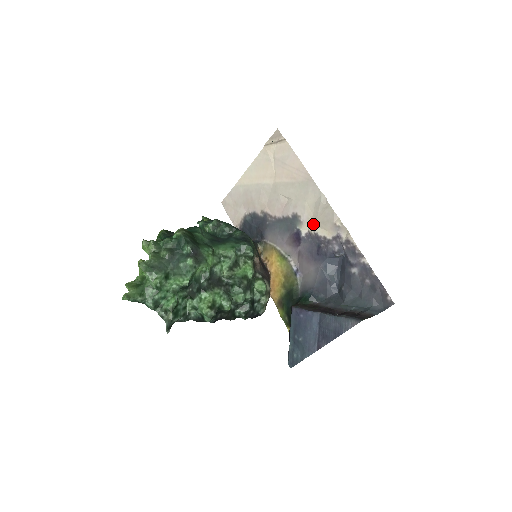
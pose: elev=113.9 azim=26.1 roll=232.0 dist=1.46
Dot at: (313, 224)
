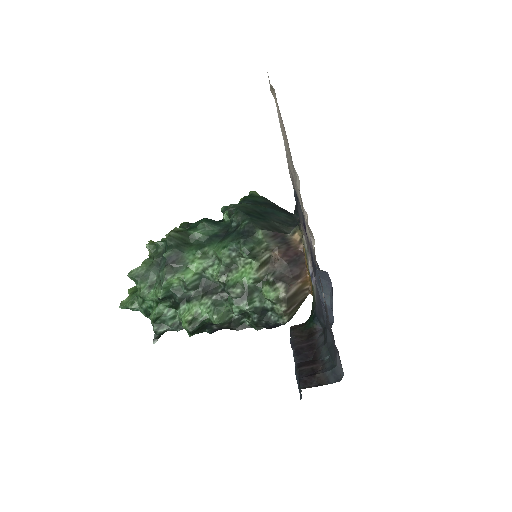
Dot at: occluded
